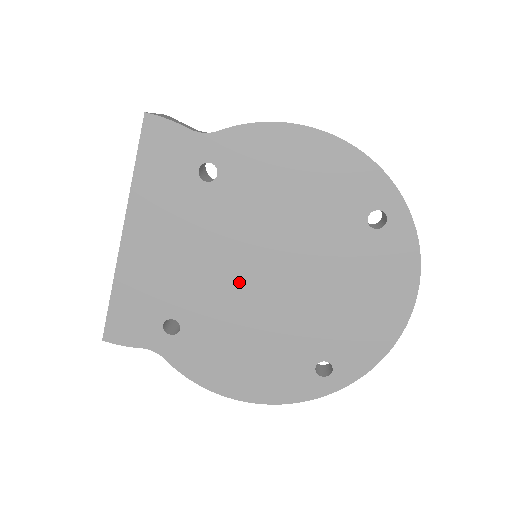
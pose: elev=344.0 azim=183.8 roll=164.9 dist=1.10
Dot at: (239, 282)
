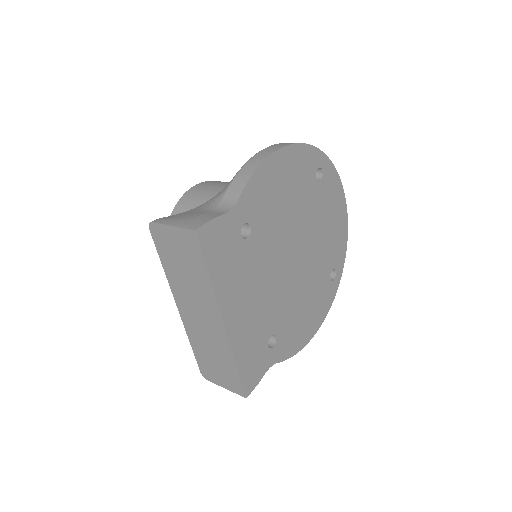
Dot at: (287, 276)
